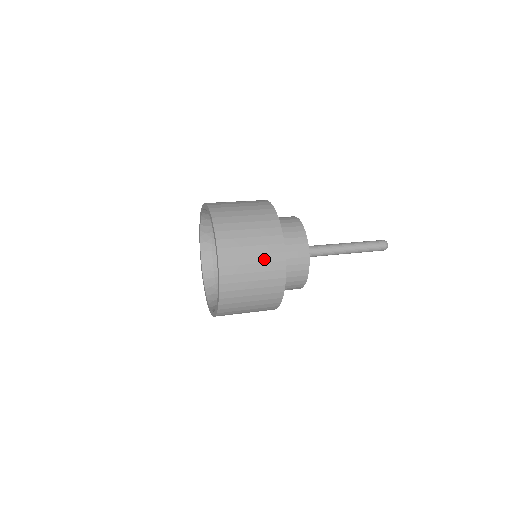
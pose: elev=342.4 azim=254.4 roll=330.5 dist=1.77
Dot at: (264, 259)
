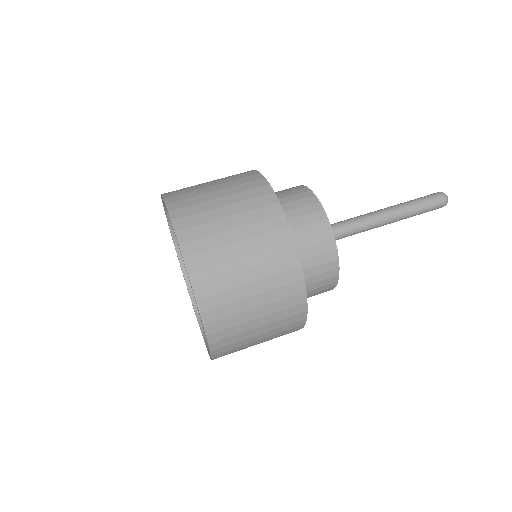
Dot at: (262, 258)
